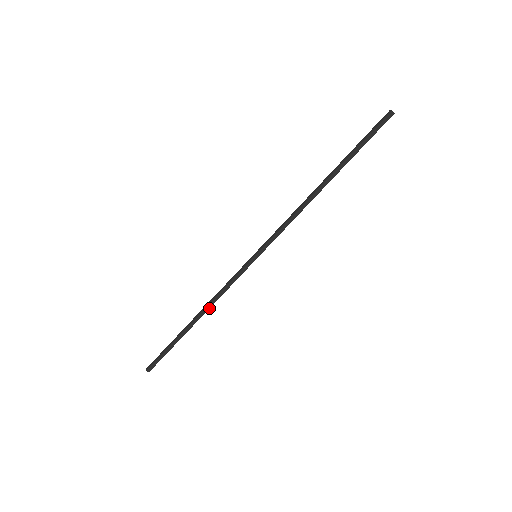
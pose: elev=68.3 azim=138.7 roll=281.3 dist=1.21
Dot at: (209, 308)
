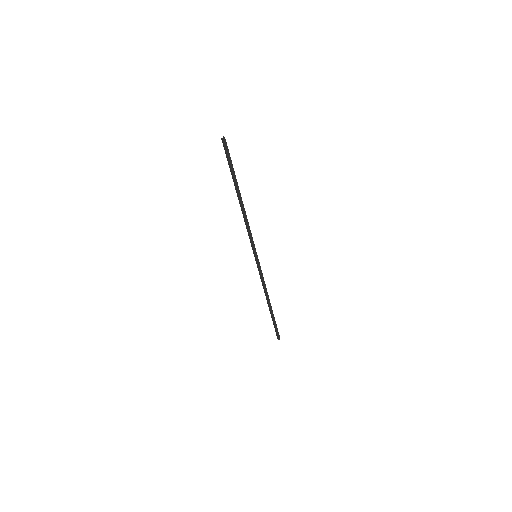
Dot at: occluded
